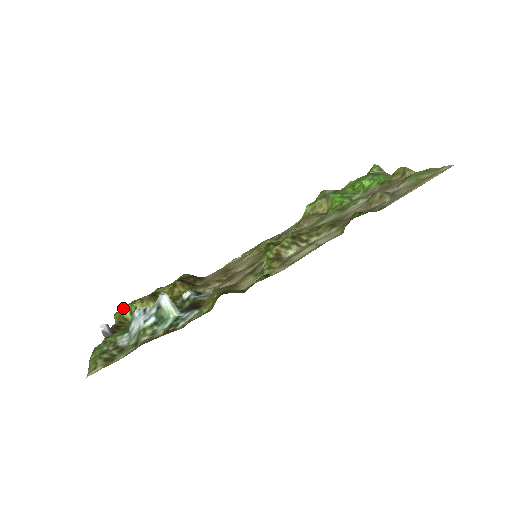
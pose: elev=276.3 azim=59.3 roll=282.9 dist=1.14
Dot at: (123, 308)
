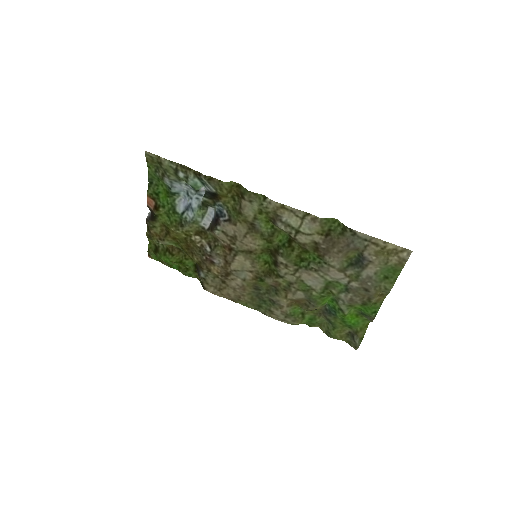
Dot at: (155, 246)
